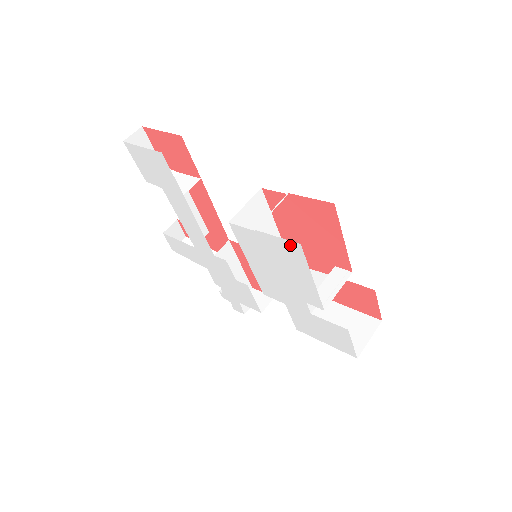
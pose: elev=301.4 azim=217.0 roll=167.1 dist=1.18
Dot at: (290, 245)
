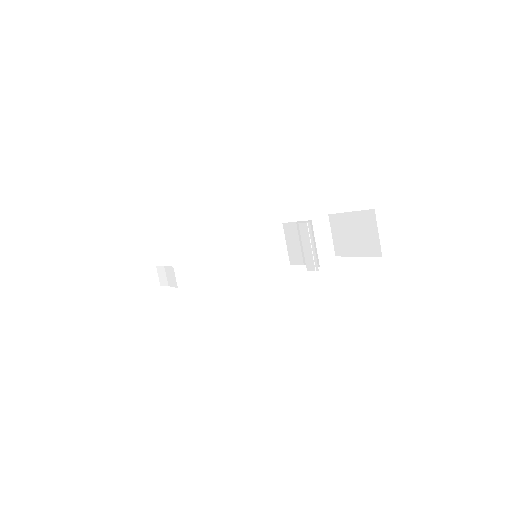
Dot at: occluded
